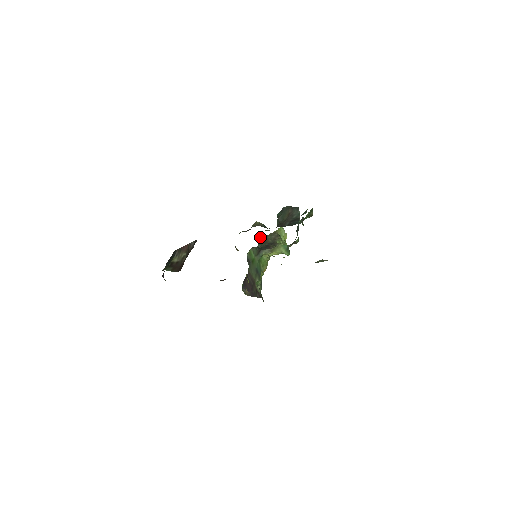
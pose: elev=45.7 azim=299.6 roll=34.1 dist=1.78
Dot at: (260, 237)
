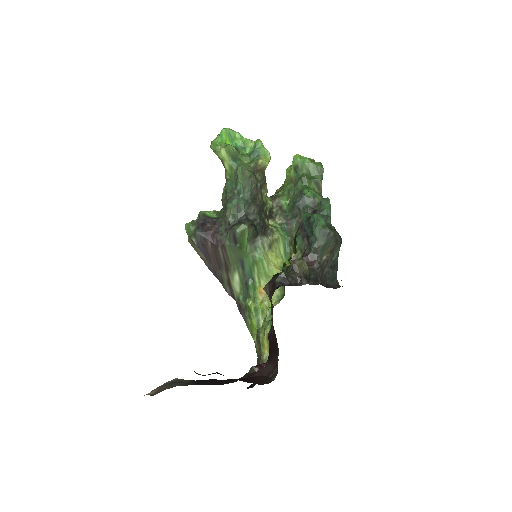
Dot at: (249, 179)
